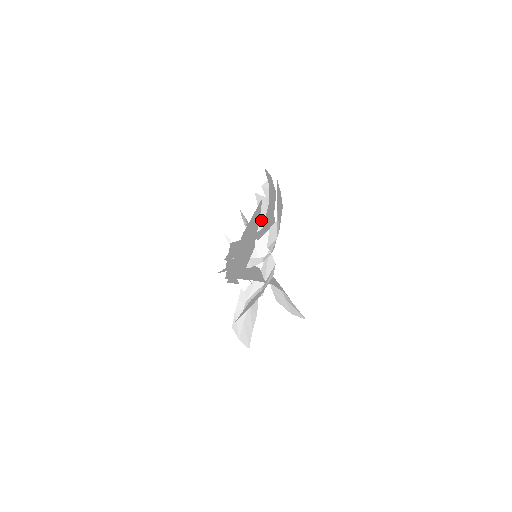
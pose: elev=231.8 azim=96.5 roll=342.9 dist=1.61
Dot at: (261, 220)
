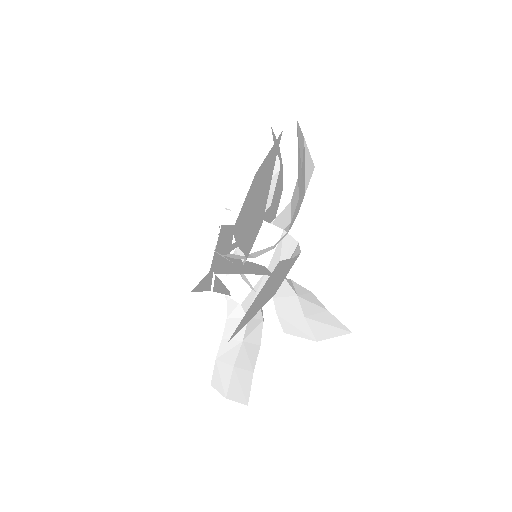
Dot at: occluded
